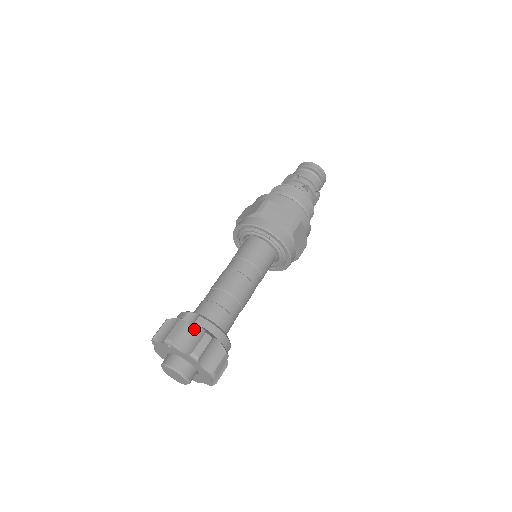
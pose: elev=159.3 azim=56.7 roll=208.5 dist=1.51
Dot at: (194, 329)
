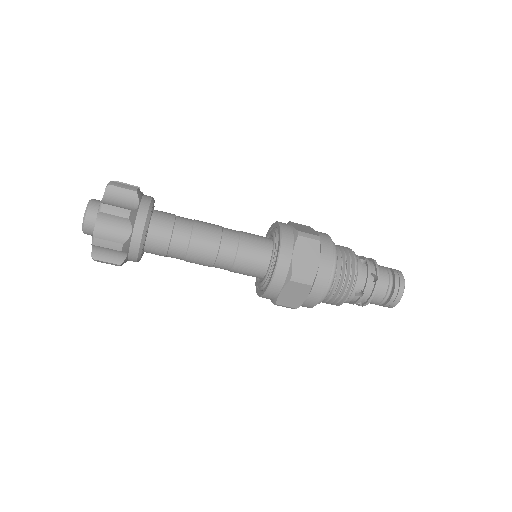
Dot at: occluded
